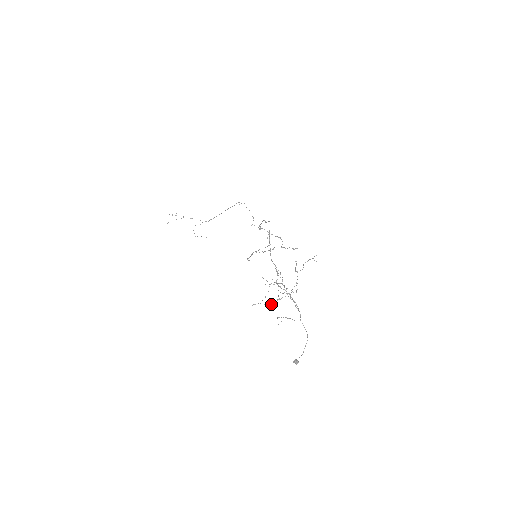
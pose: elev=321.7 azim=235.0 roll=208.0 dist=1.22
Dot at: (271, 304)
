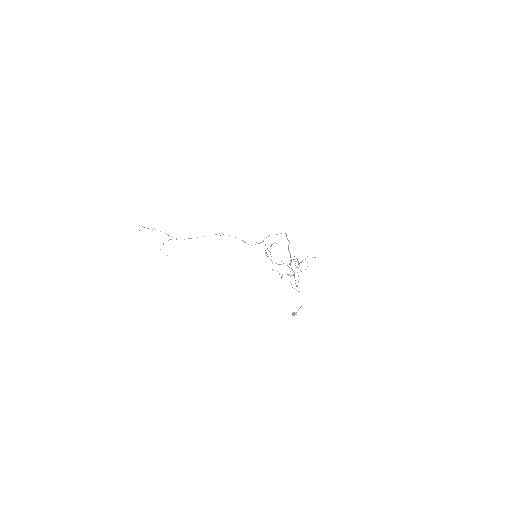
Dot at: occluded
